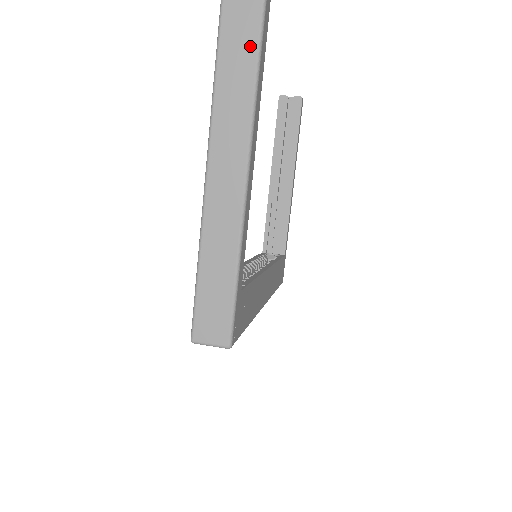
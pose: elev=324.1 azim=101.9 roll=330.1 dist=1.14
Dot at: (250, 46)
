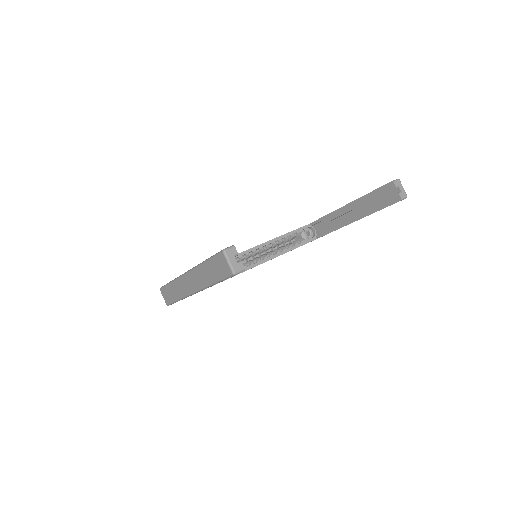
Dot at: (216, 277)
